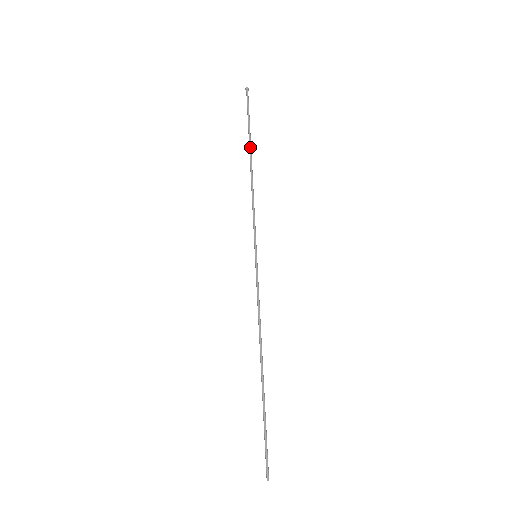
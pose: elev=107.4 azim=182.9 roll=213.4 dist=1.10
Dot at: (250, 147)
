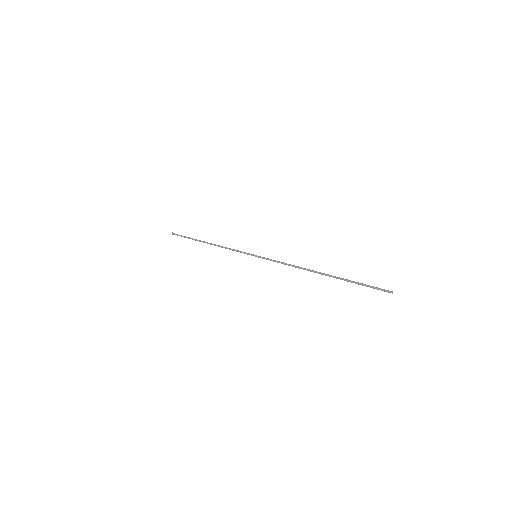
Dot at: (200, 240)
